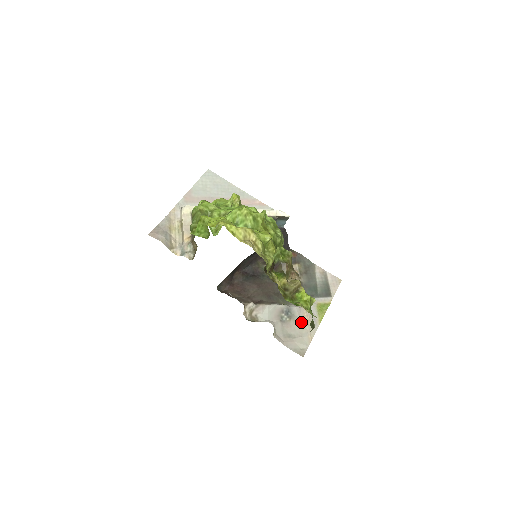
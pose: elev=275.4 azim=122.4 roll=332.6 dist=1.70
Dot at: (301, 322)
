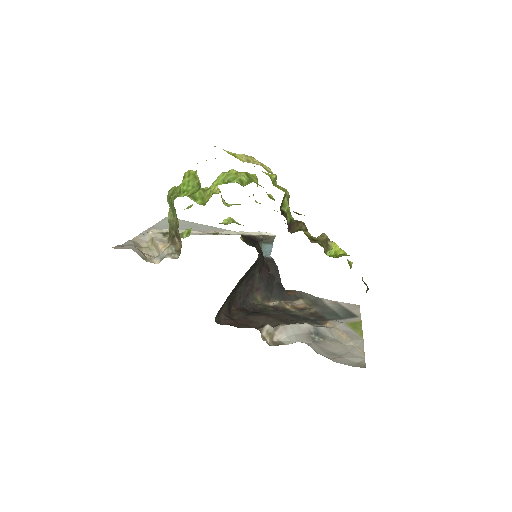
Dot at: (339, 341)
